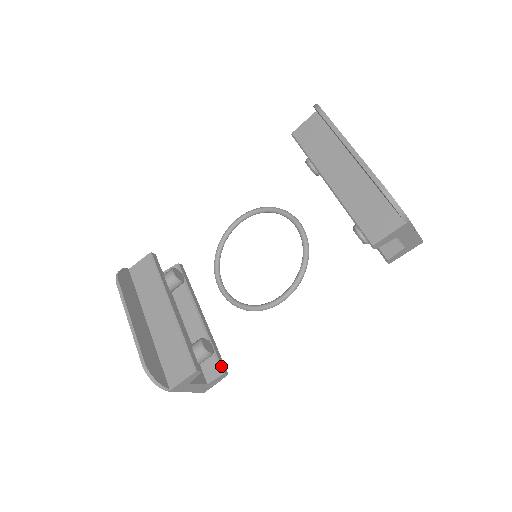
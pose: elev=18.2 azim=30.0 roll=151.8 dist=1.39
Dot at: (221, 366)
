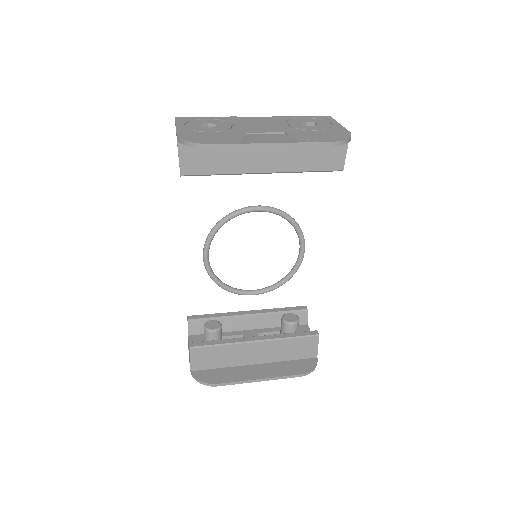
Dot at: (301, 310)
